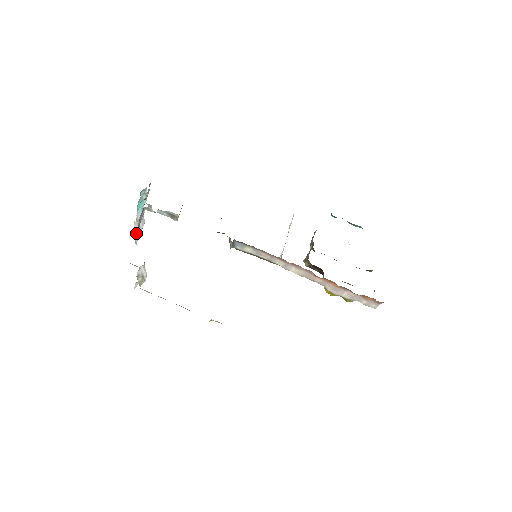
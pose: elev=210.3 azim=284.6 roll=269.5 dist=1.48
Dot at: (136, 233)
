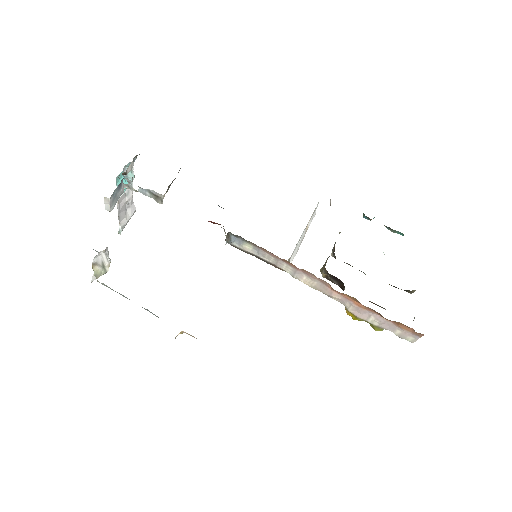
Dot at: (120, 220)
